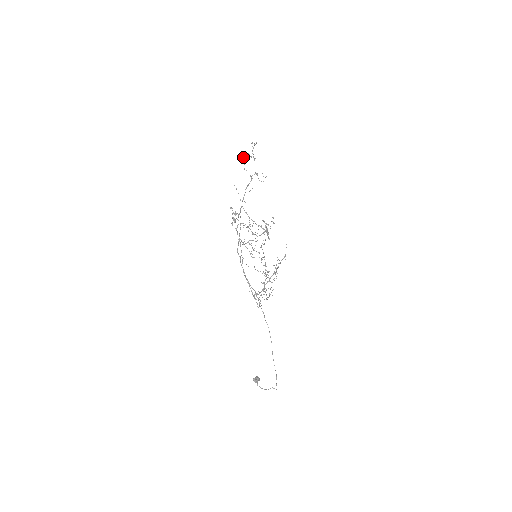
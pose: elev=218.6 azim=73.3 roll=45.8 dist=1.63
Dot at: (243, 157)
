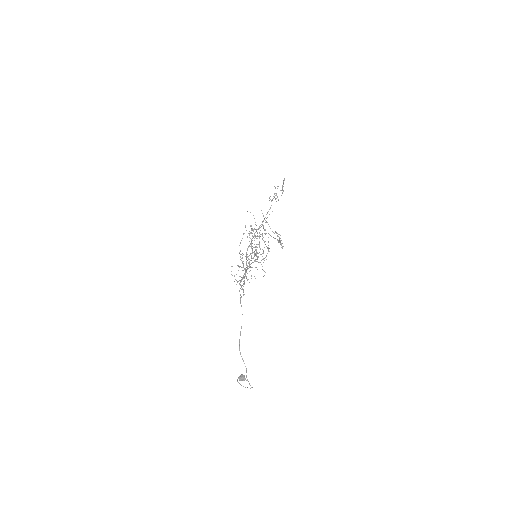
Dot at: (281, 195)
